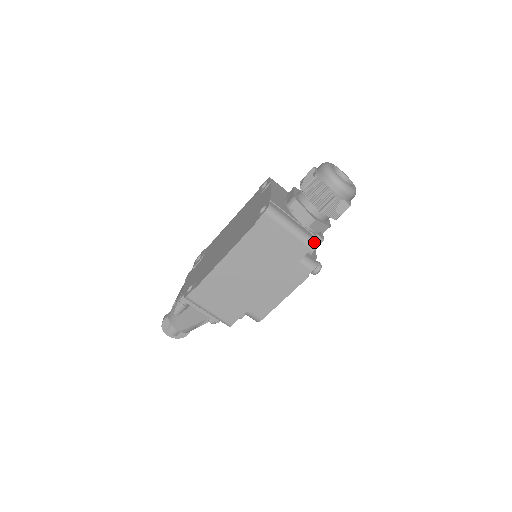
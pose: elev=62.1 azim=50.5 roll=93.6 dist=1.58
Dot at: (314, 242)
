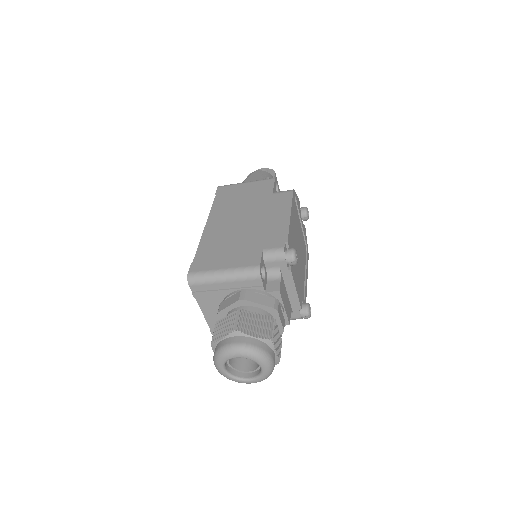
Dot at: occluded
